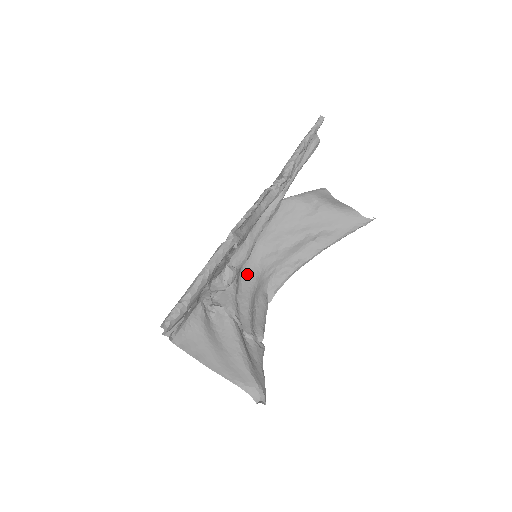
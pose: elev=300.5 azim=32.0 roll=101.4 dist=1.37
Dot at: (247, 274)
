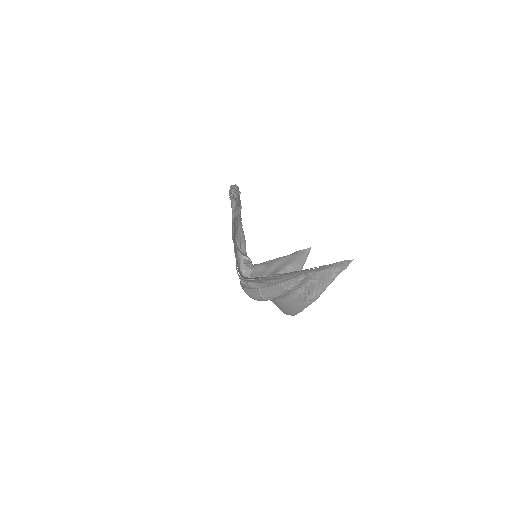
Dot at: occluded
